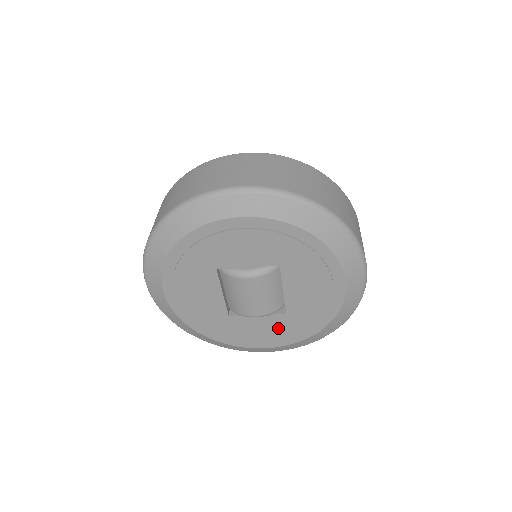
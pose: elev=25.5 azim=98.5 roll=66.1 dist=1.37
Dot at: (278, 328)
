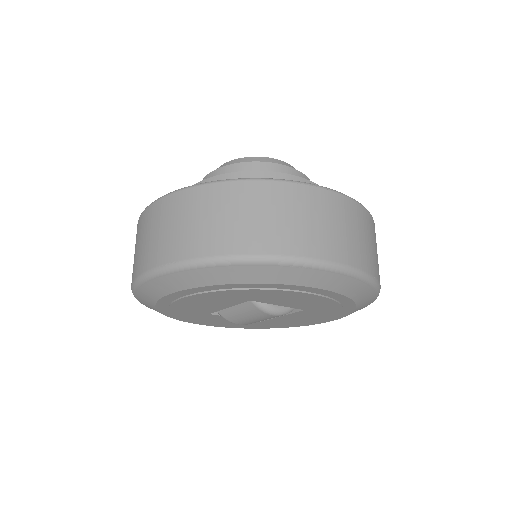
Dot at: occluded
